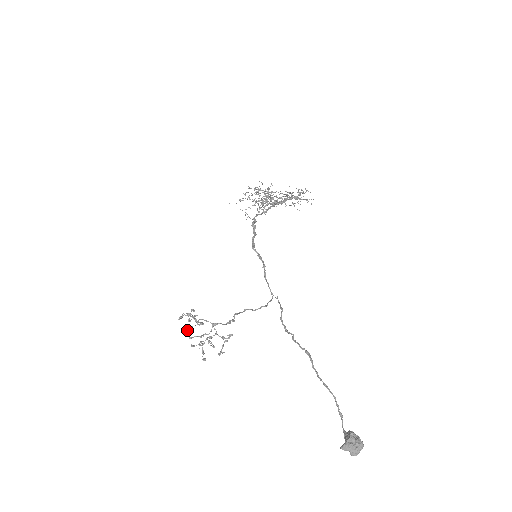
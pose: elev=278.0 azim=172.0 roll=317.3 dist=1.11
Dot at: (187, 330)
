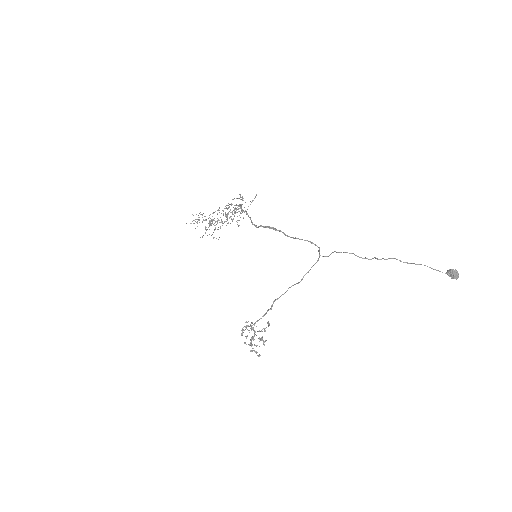
Dot at: (244, 342)
